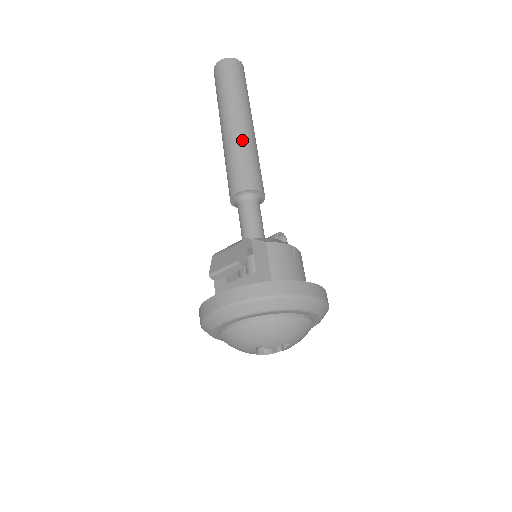
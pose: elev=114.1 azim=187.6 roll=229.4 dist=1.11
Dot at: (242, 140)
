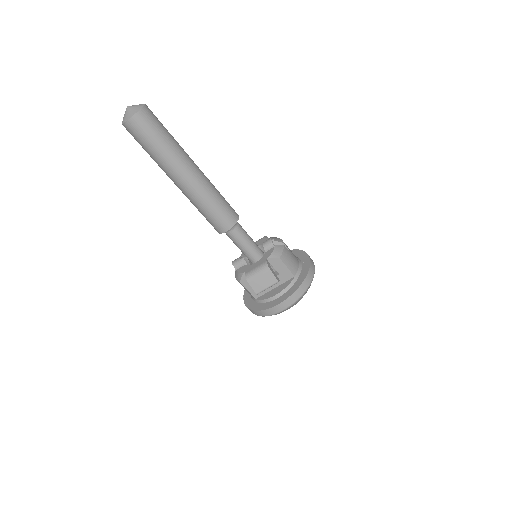
Dot at: (206, 188)
